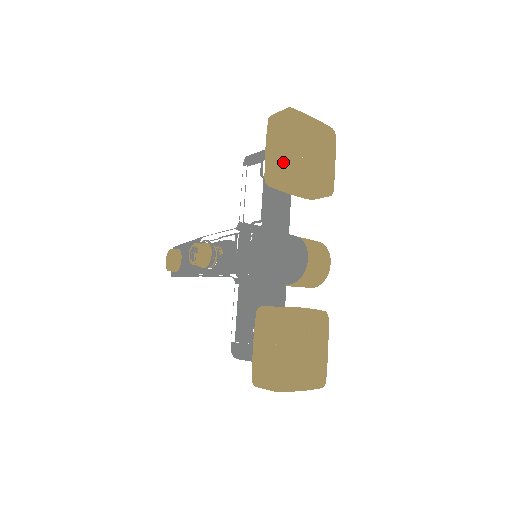
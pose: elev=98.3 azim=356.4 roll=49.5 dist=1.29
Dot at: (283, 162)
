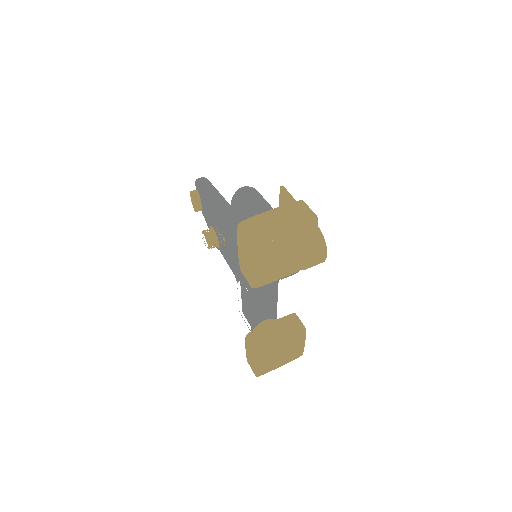
Dot at: (260, 248)
